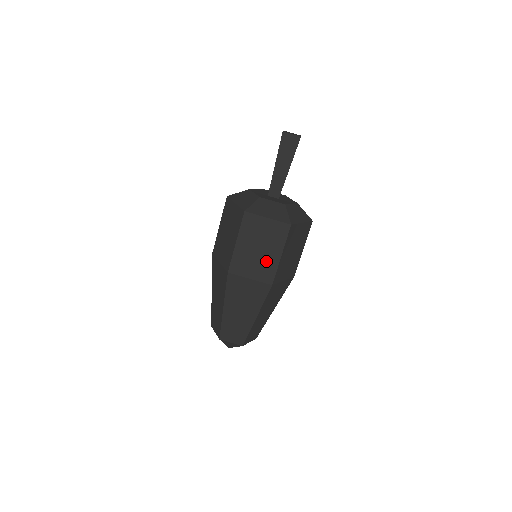
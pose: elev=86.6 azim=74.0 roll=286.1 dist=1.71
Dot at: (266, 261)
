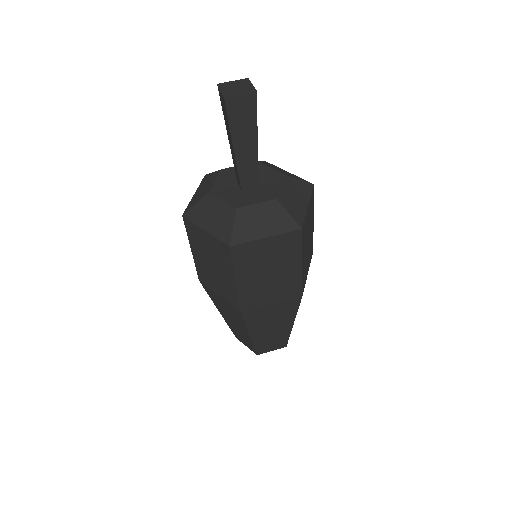
Dot at: (284, 279)
